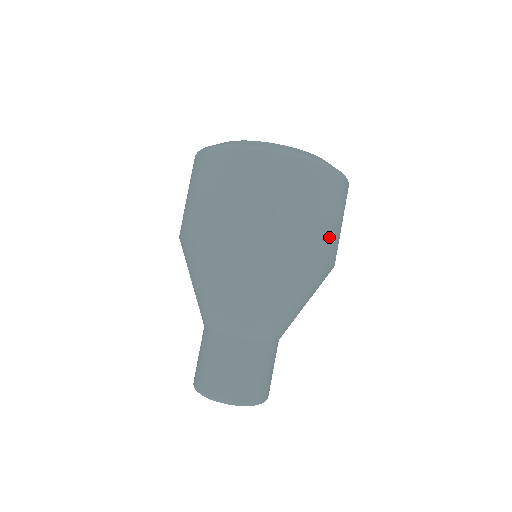
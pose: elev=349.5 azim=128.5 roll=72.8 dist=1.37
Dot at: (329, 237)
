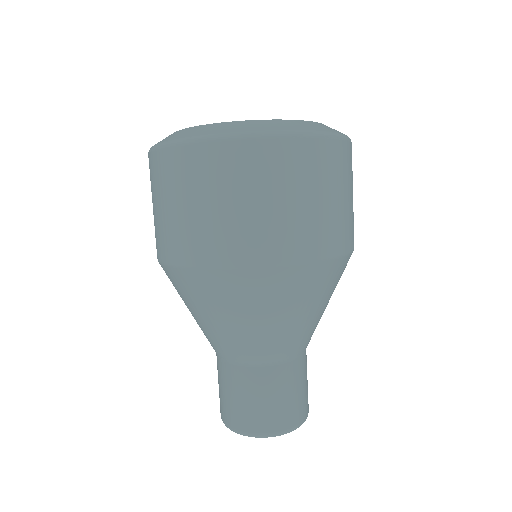
Dot at: (274, 231)
